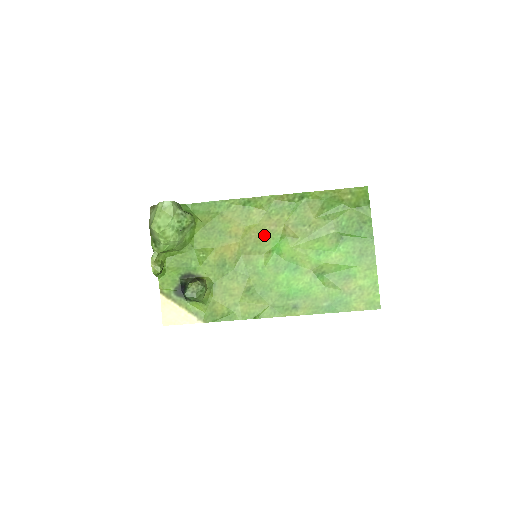
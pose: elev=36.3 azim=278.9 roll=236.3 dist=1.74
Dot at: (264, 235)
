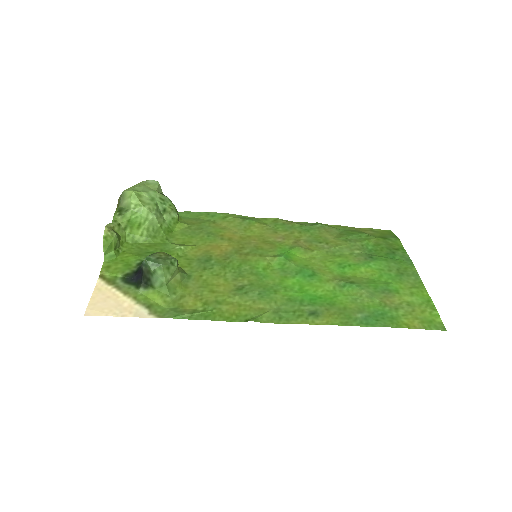
Dot at: (268, 244)
